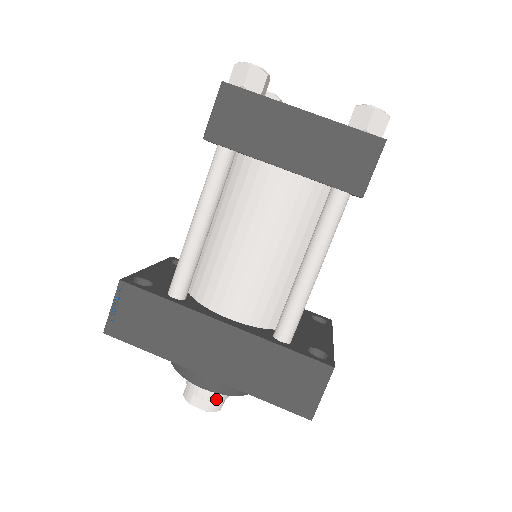
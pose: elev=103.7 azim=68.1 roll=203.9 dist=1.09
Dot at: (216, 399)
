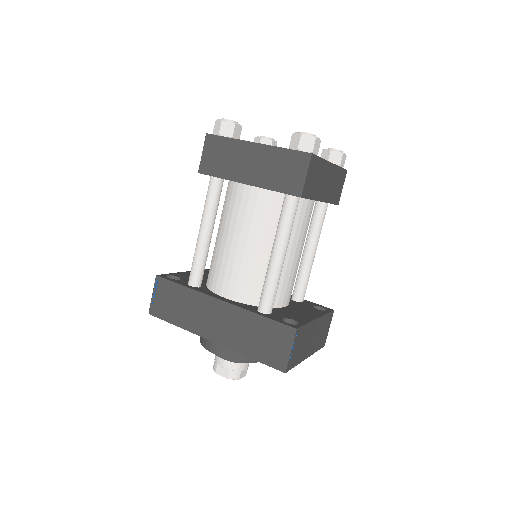
Dot at: (233, 368)
